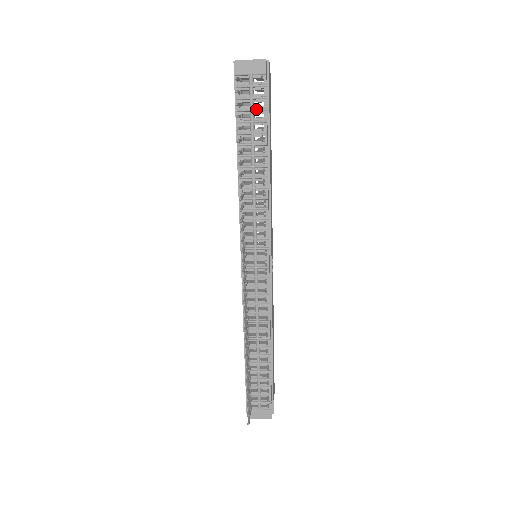
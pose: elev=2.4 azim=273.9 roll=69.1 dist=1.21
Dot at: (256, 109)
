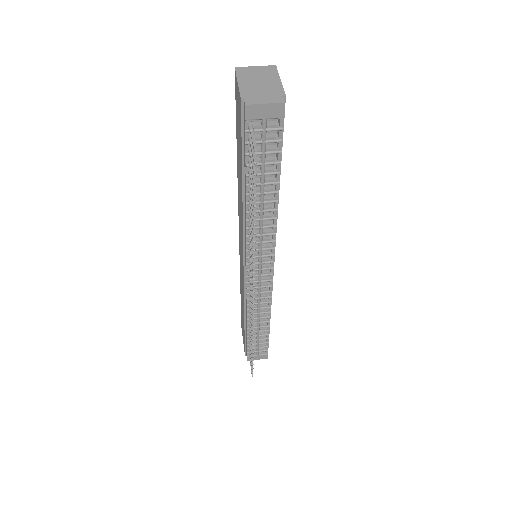
Dot at: (269, 153)
